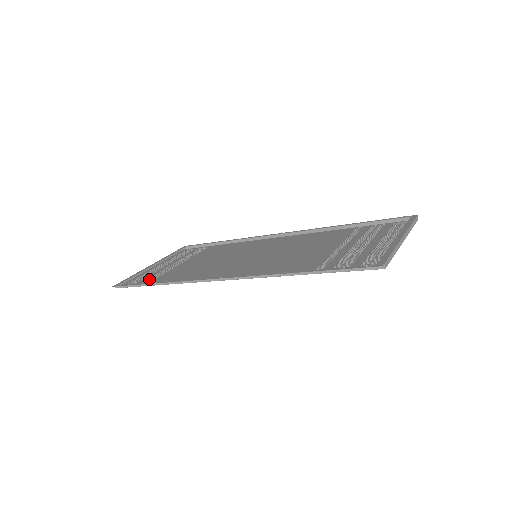
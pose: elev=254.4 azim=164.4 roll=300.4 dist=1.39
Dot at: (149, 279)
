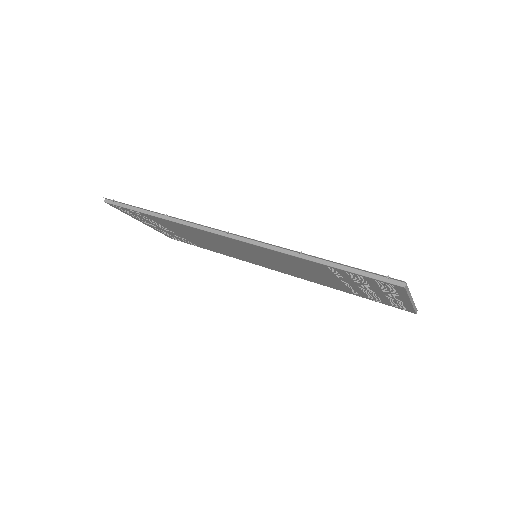
Dot at: (142, 215)
